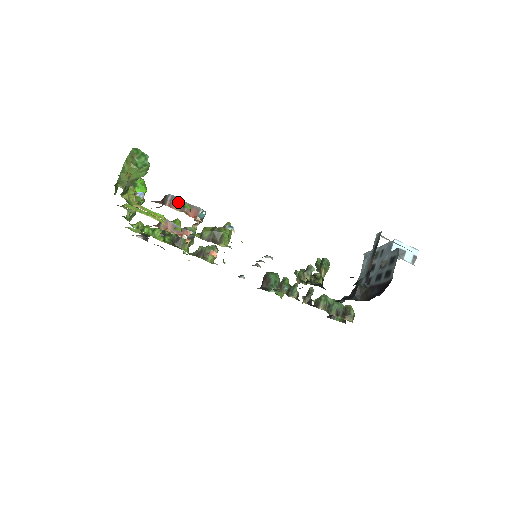
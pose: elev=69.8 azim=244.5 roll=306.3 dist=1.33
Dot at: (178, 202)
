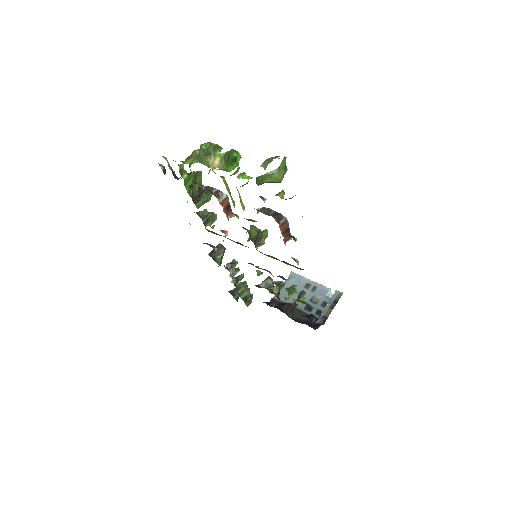
Dot at: (286, 227)
